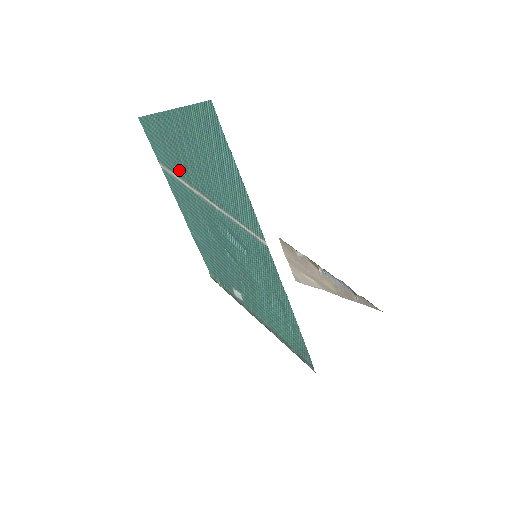
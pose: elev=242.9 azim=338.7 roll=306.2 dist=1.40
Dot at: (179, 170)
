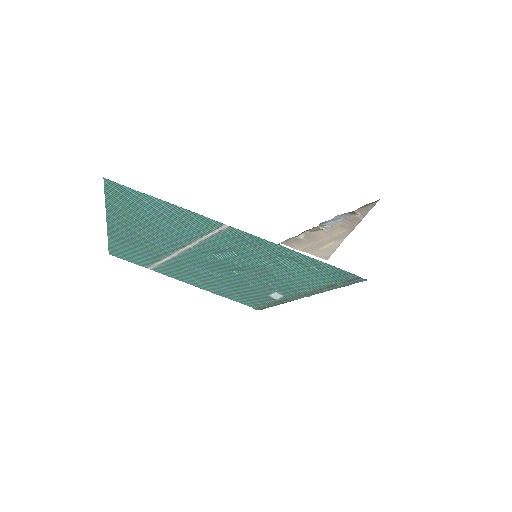
Dot at: (155, 254)
